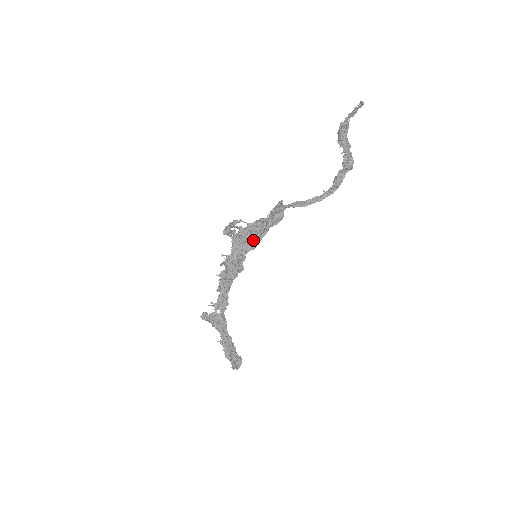
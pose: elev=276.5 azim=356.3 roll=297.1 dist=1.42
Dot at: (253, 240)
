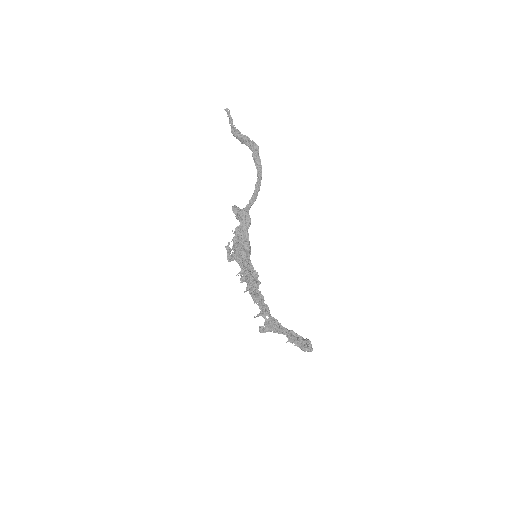
Dot at: (243, 247)
